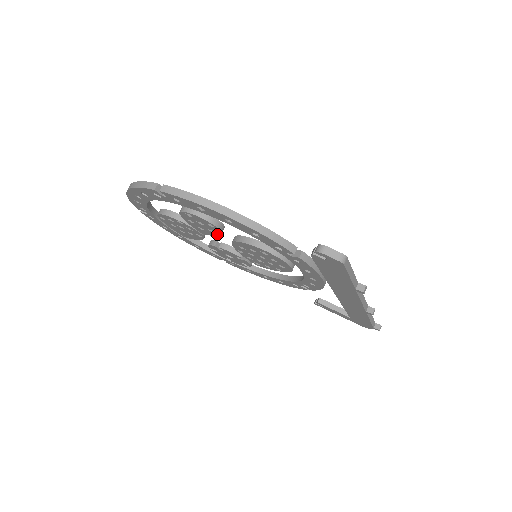
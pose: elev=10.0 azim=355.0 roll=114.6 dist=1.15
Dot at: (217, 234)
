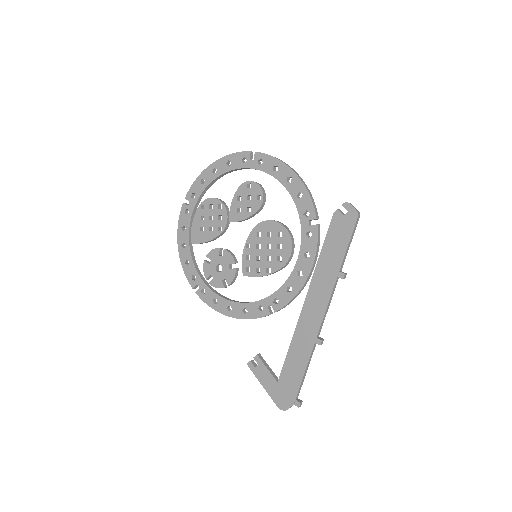
Dot at: (250, 214)
